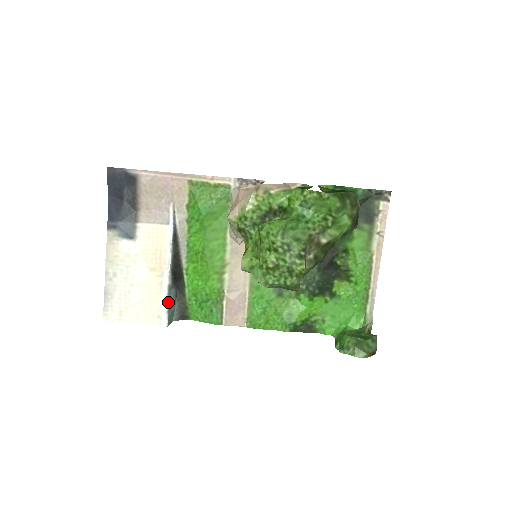
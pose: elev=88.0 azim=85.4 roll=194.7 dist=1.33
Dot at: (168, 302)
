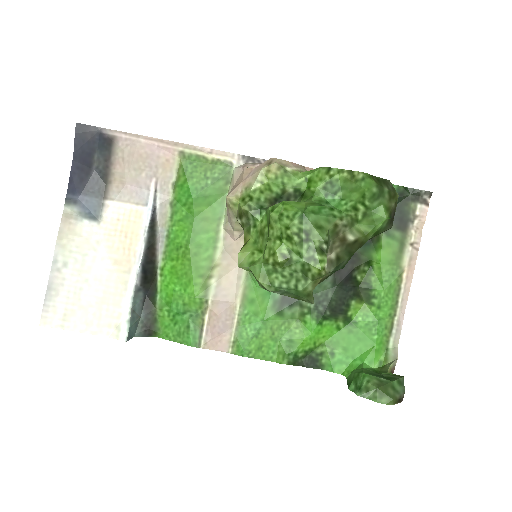
Dot at: (132, 308)
